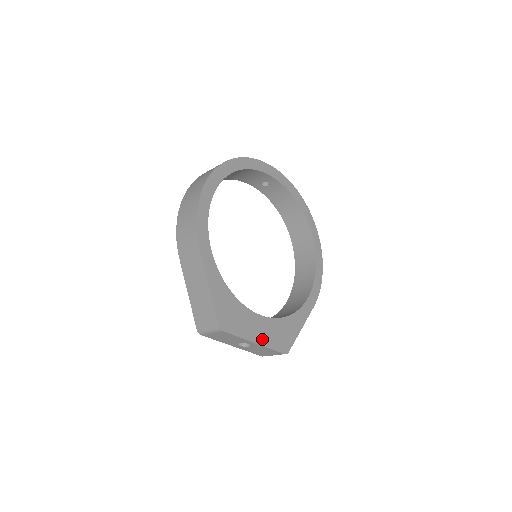
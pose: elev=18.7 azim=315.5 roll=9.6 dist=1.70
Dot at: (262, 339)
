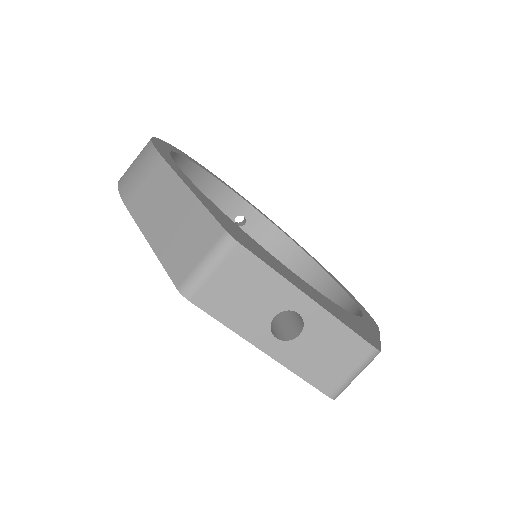
Dot at: (320, 303)
